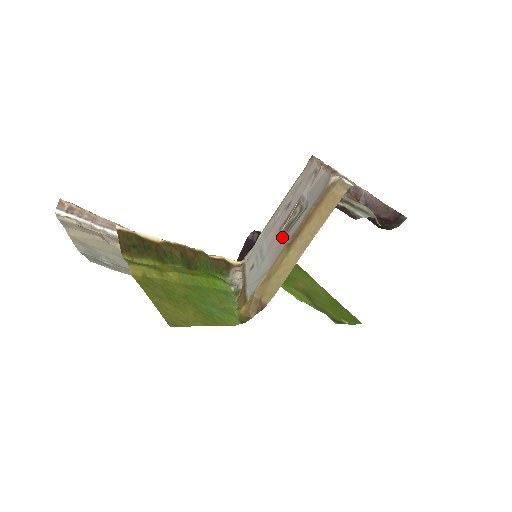
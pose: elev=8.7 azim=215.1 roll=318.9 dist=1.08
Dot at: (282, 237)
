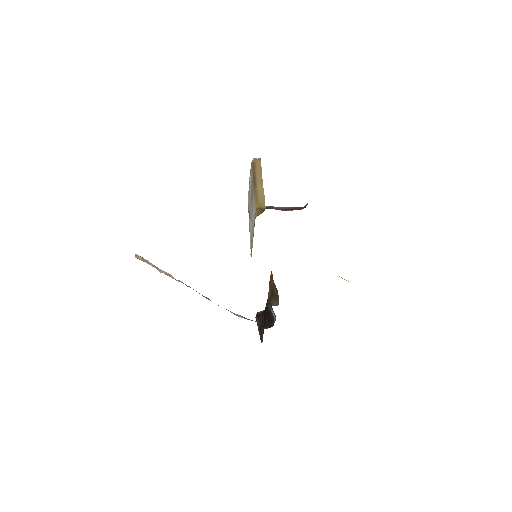
Dot at: (252, 198)
